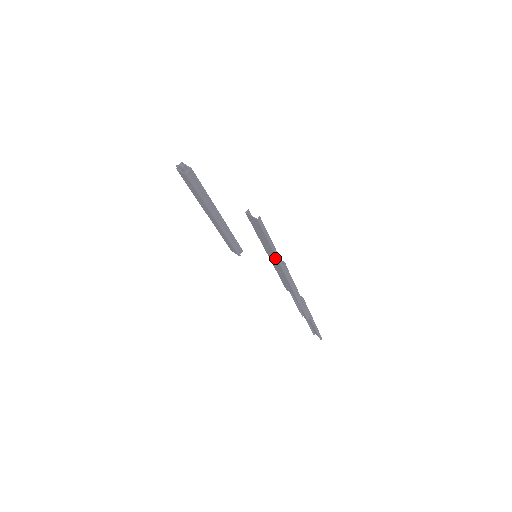
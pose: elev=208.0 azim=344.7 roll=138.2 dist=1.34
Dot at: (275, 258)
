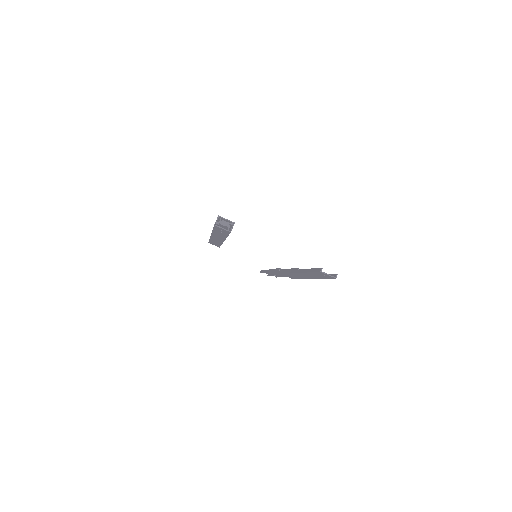
Dot at: (310, 278)
